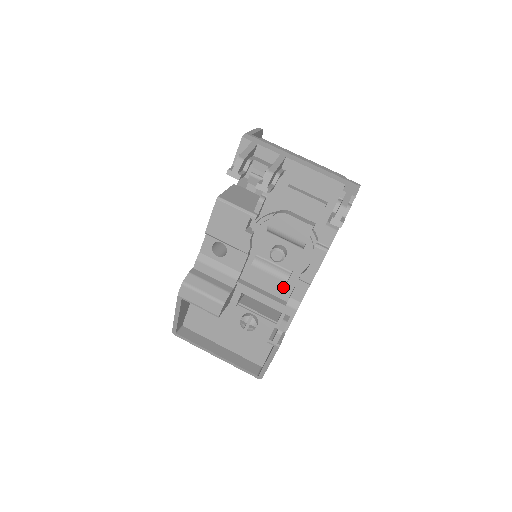
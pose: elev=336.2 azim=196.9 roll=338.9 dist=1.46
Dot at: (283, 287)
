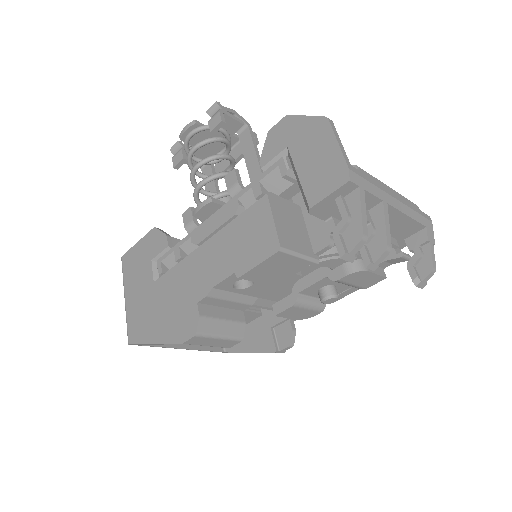
Dot at: (314, 315)
